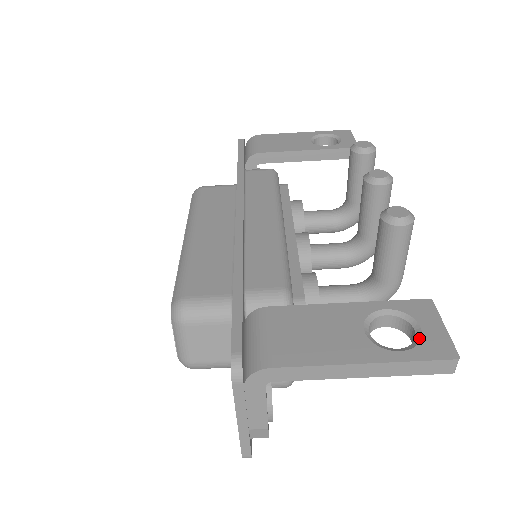
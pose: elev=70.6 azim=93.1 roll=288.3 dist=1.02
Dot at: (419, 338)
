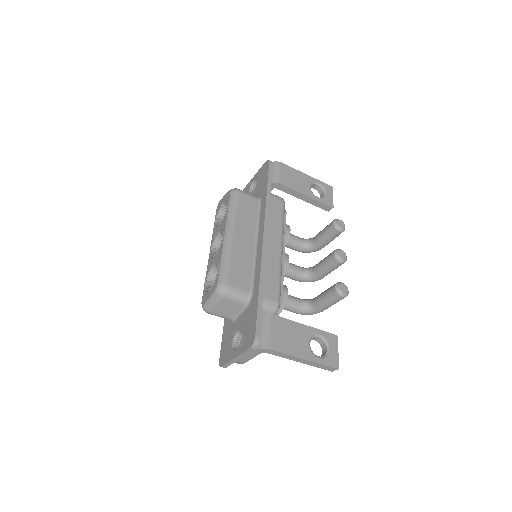
Dot at: (328, 354)
